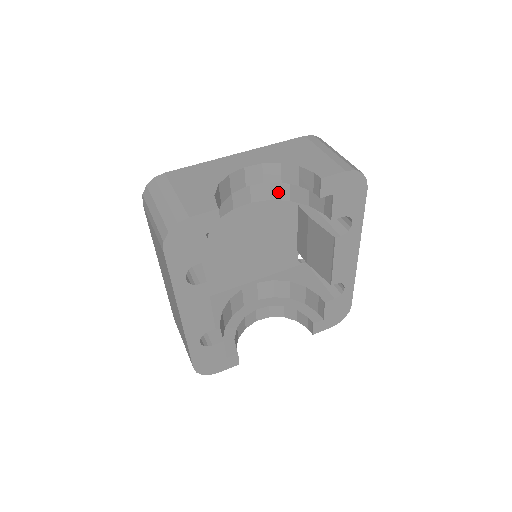
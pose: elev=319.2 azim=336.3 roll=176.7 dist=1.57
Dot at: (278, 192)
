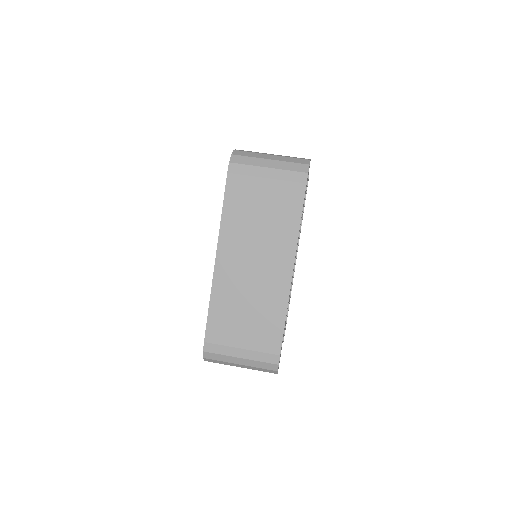
Dot at: occluded
